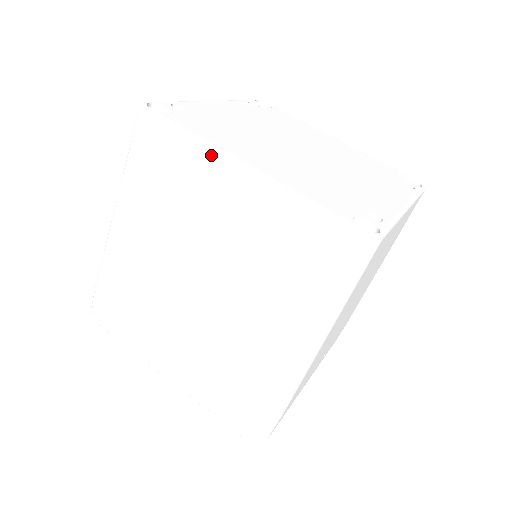
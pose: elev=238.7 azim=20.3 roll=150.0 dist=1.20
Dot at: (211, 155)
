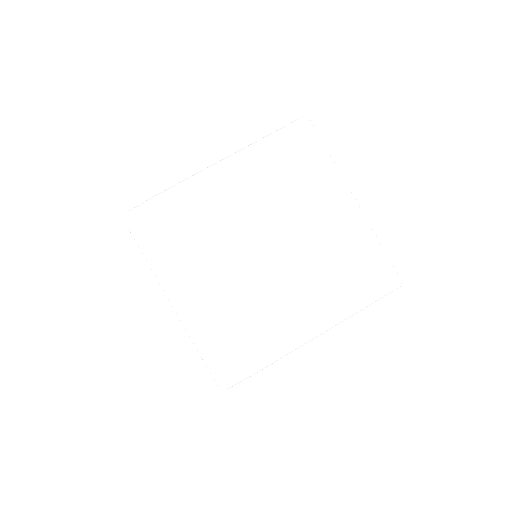
Dot at: (338, 179)
